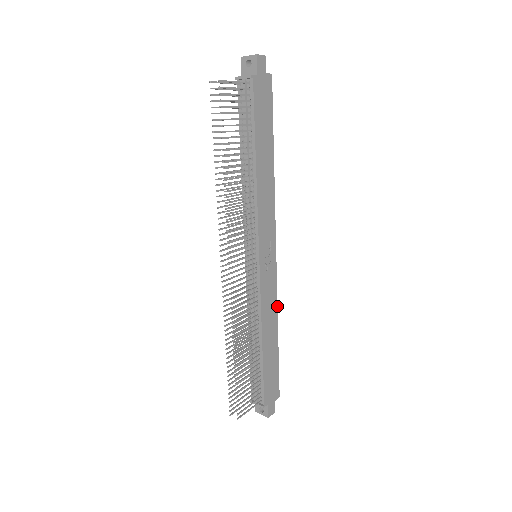
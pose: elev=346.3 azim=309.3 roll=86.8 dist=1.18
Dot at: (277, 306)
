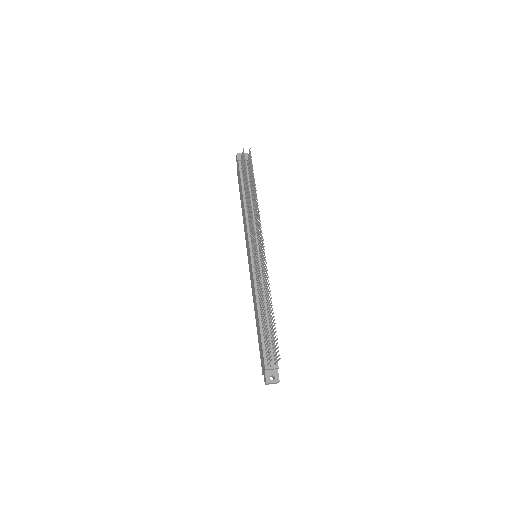
Dot at: occluded
